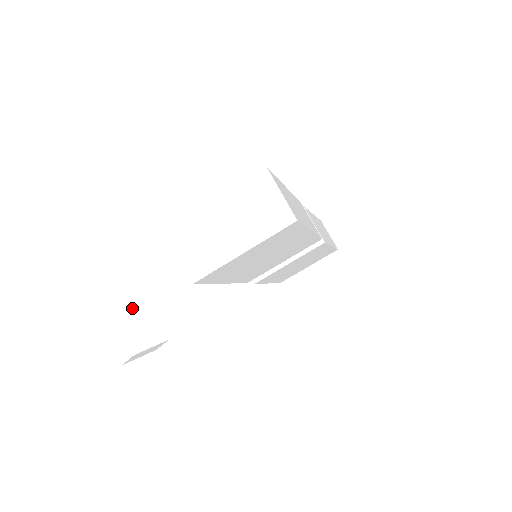
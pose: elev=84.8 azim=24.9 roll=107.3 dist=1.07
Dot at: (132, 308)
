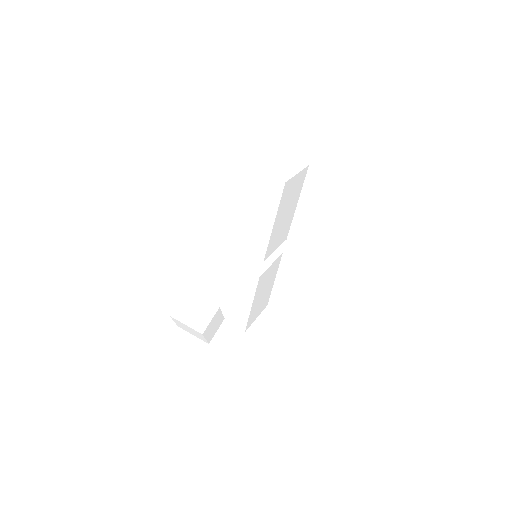
Dot at: occluded
